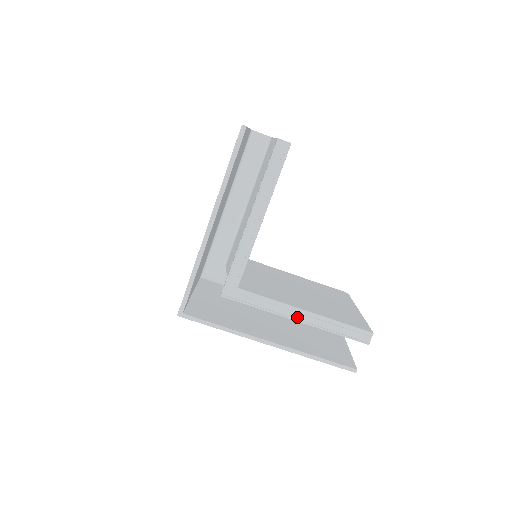
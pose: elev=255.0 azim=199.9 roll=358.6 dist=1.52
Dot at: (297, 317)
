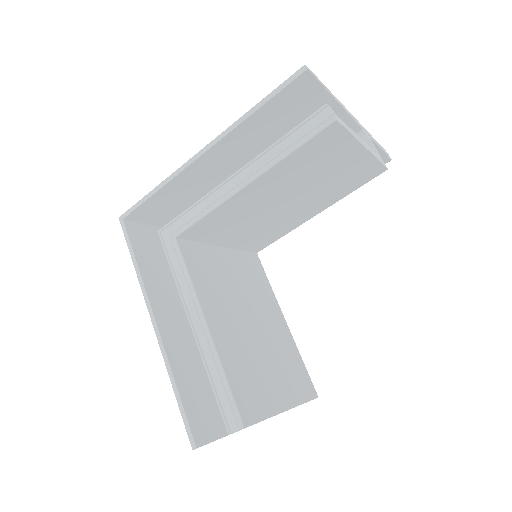
Dot at: (195, 322)
